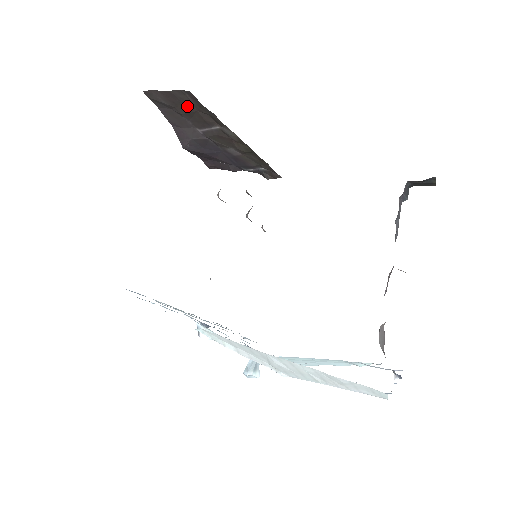
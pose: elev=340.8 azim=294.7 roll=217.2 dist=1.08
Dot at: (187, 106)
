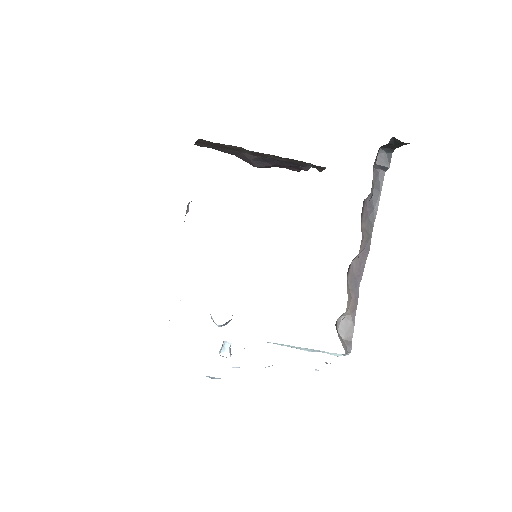
Dot at: (216, 144)
